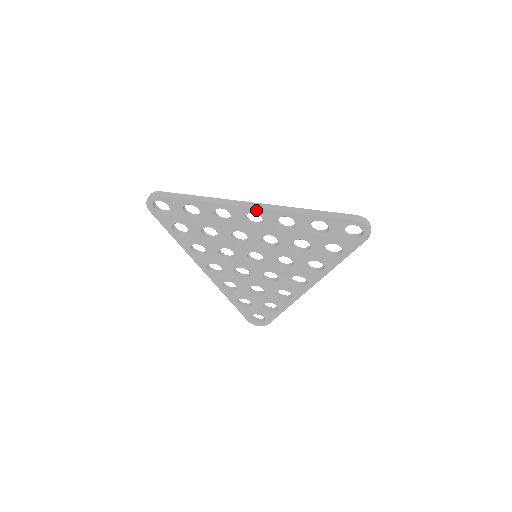
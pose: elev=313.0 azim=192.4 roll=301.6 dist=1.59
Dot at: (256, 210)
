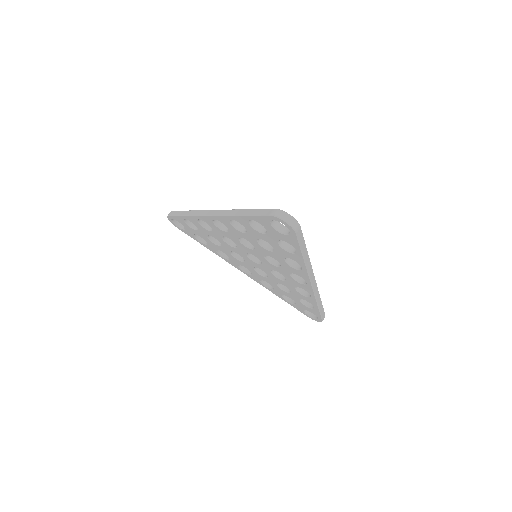
Dot at: (213, 217)
